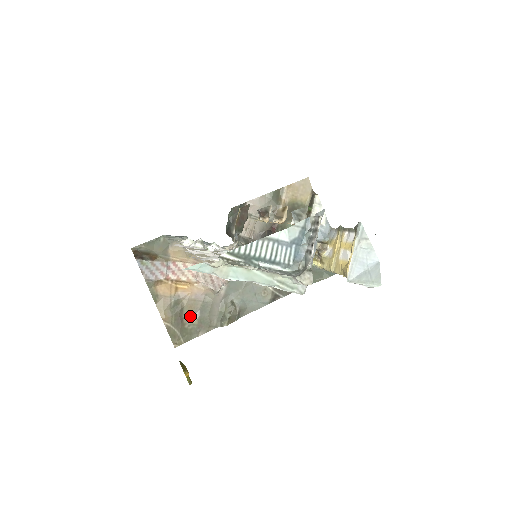
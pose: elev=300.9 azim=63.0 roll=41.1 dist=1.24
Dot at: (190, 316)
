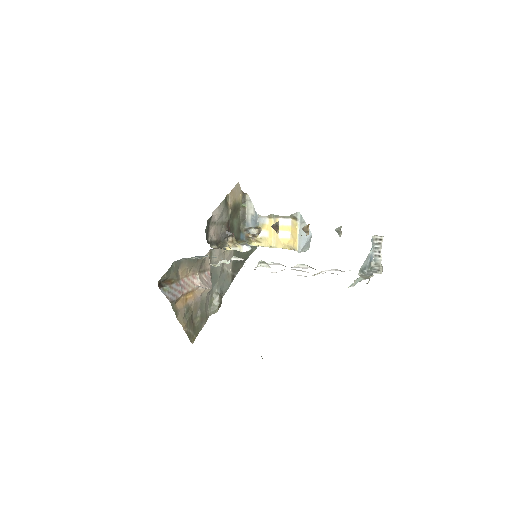
Dot at: (195, 316)
